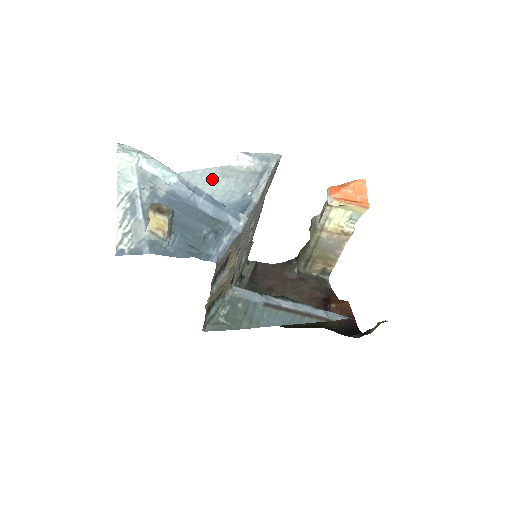
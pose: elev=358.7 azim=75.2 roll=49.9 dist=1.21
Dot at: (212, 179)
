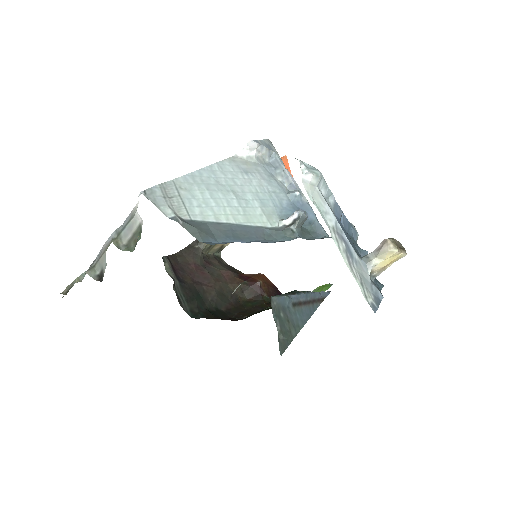
Dot at: (239, 177)
